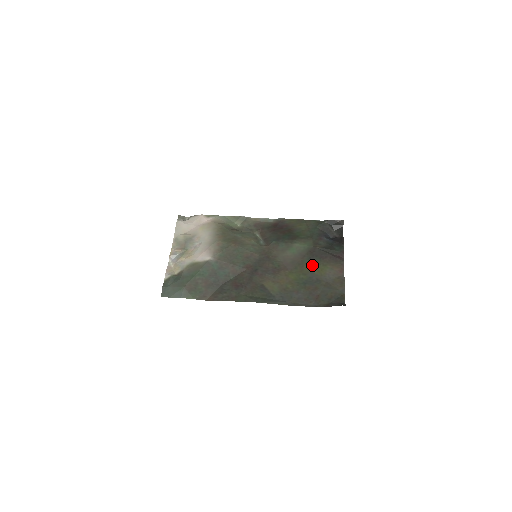
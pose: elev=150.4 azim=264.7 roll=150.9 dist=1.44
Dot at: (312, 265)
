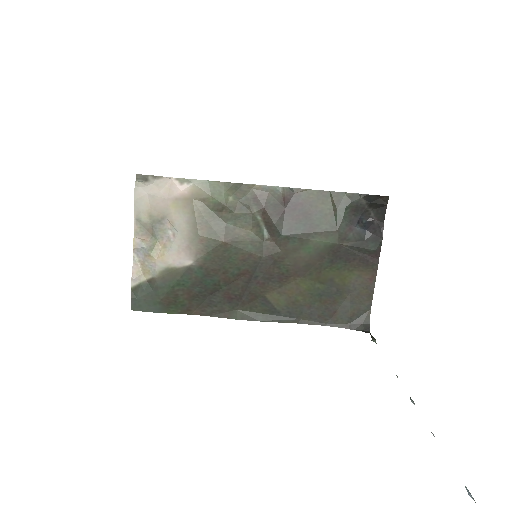
Dot at: (333, 271)
